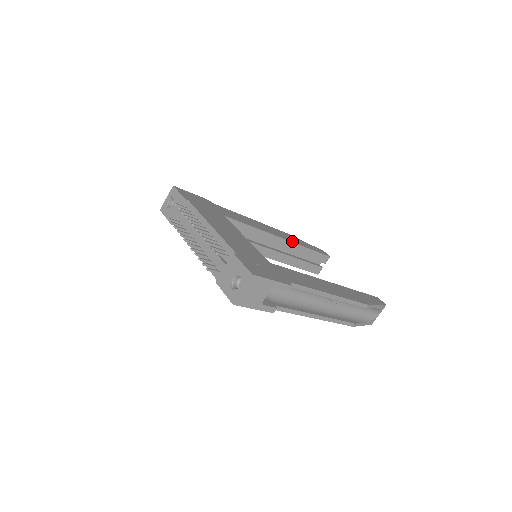
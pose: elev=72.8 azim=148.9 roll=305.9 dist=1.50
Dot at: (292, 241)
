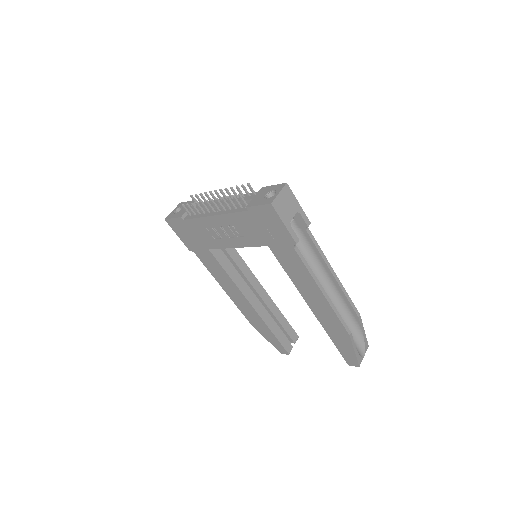
Dot at: (269, 298)
